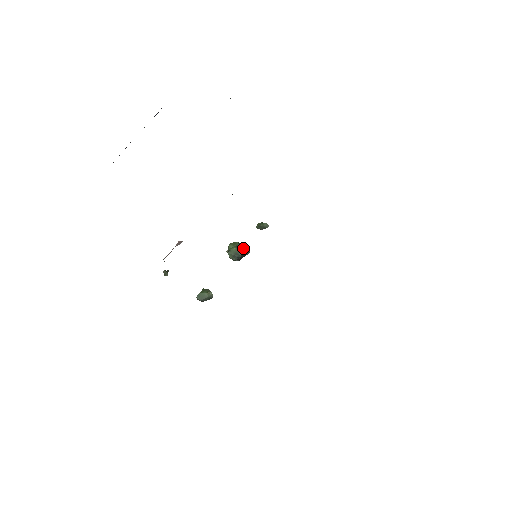
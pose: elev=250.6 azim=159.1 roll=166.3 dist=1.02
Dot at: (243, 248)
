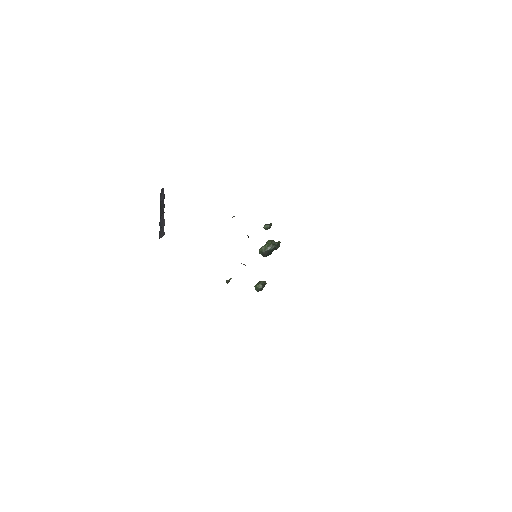
Dot at: (266, 246)
